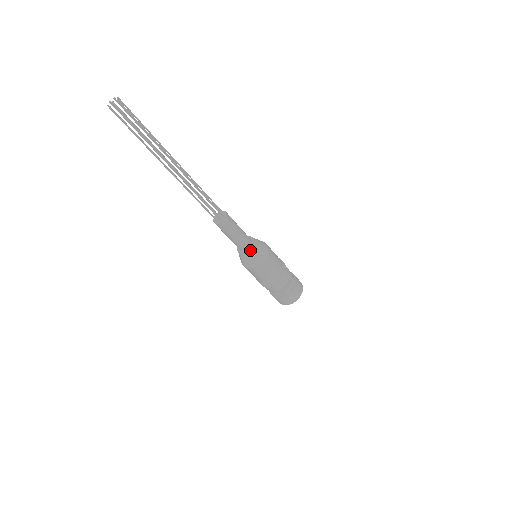
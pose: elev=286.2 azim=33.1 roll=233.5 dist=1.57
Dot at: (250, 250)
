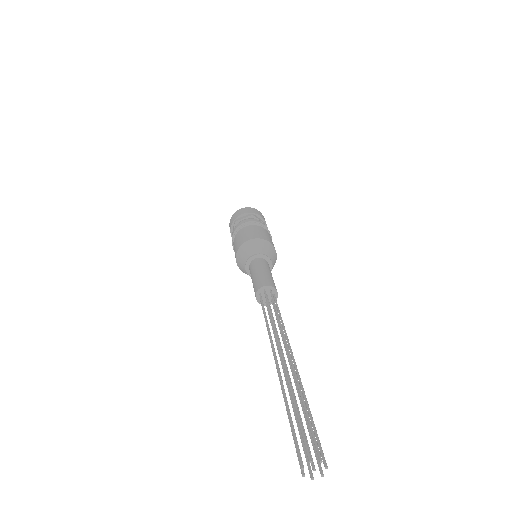
Dot at: occluded
